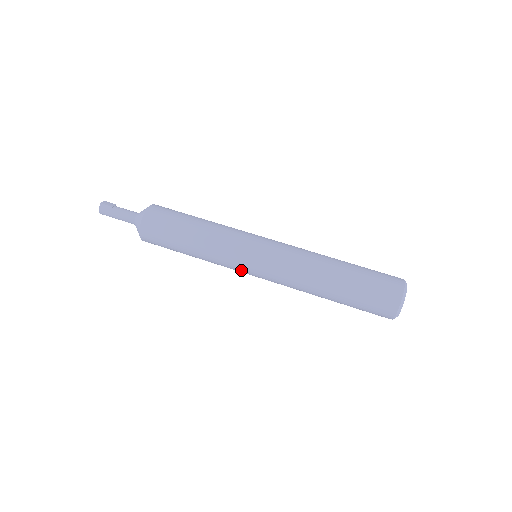
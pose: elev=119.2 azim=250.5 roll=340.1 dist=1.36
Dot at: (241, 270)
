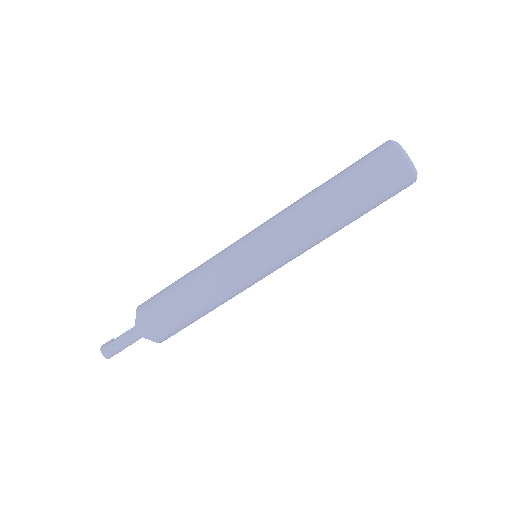
Dot at: (256, 280)
